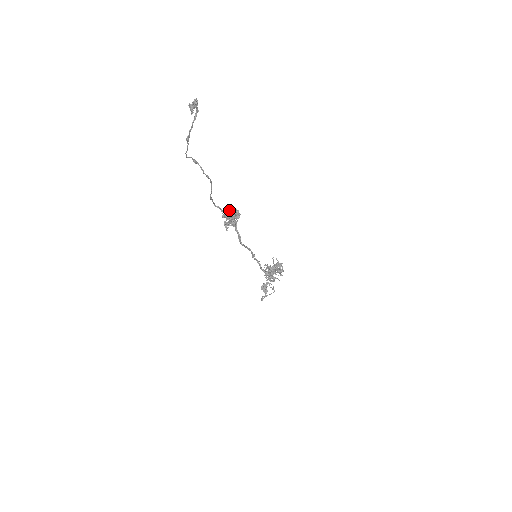
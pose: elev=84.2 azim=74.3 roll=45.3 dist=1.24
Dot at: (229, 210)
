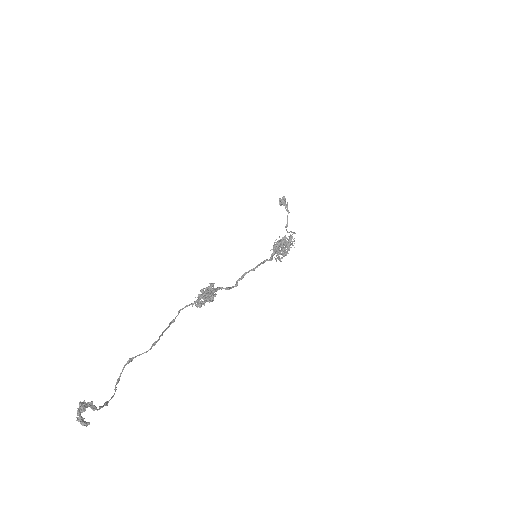
Dot at: (199, 298)
